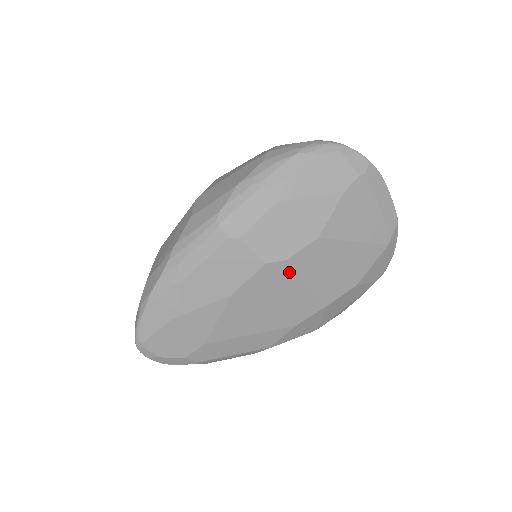
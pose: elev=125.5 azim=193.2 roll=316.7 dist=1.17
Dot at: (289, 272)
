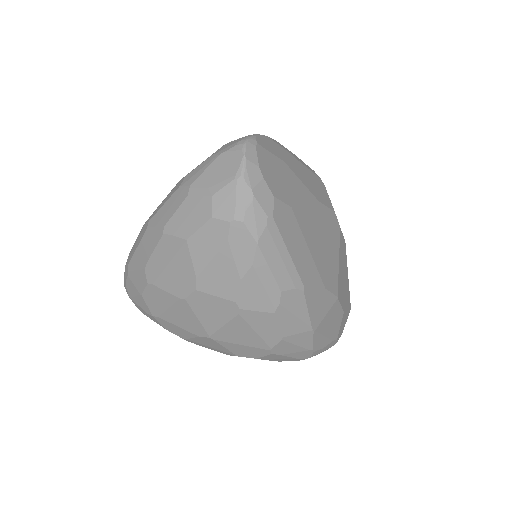
Dot at: (338, 237)
